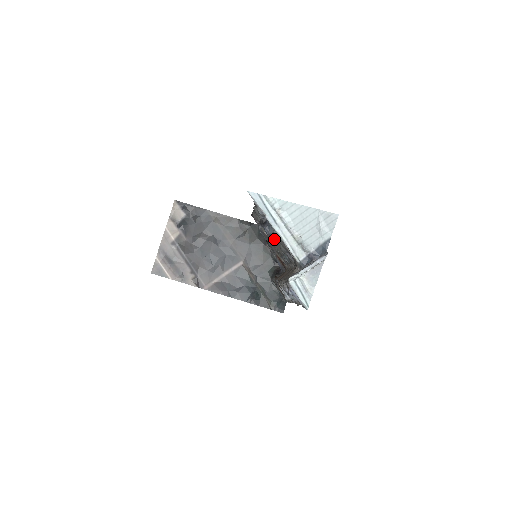
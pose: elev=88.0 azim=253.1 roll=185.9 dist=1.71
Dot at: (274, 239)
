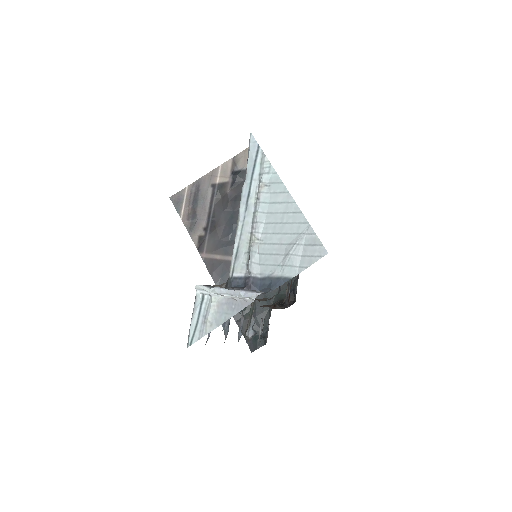
Dot at: occluded
